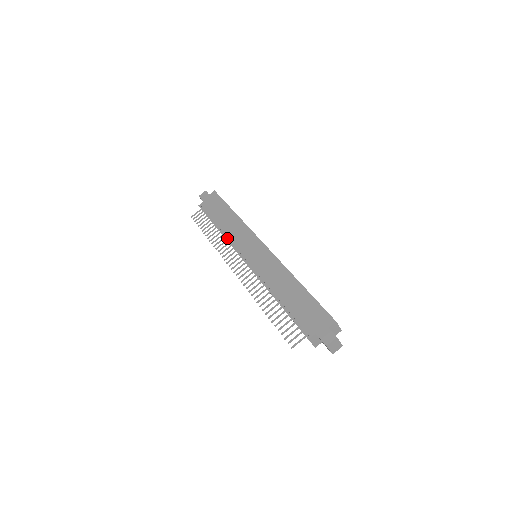
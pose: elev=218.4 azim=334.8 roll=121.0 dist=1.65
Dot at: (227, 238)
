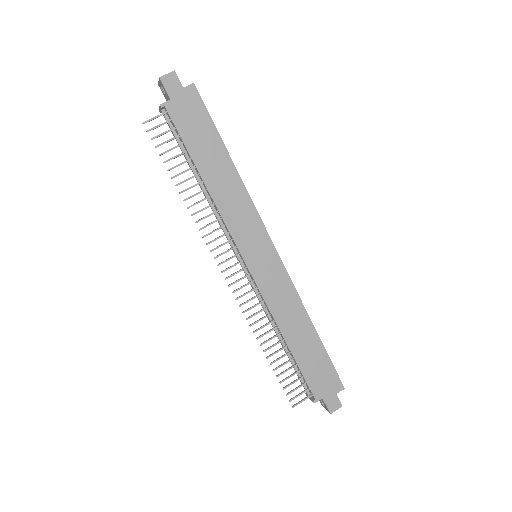
Dot at: (212, 203)
